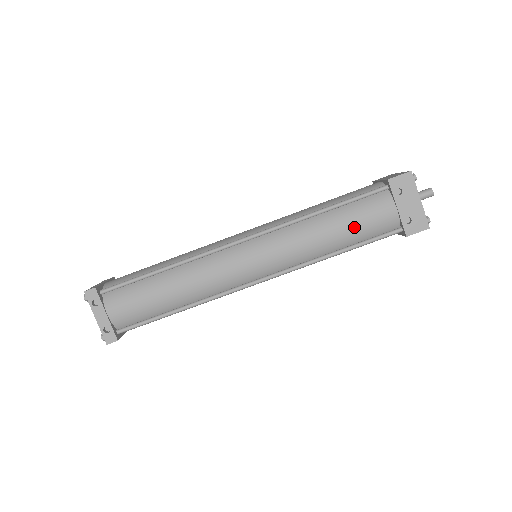
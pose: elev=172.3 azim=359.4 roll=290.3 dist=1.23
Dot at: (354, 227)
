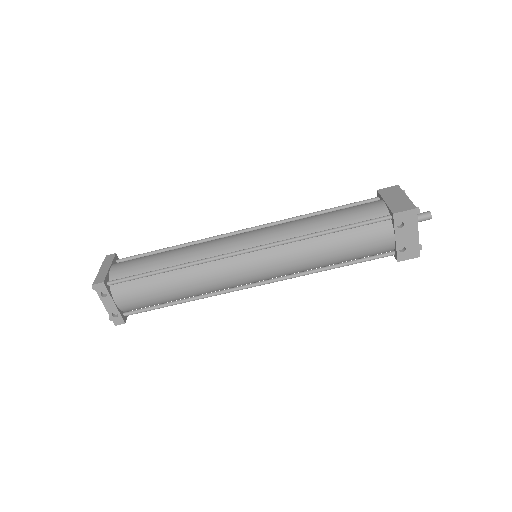
Dot at: (352, 250)
